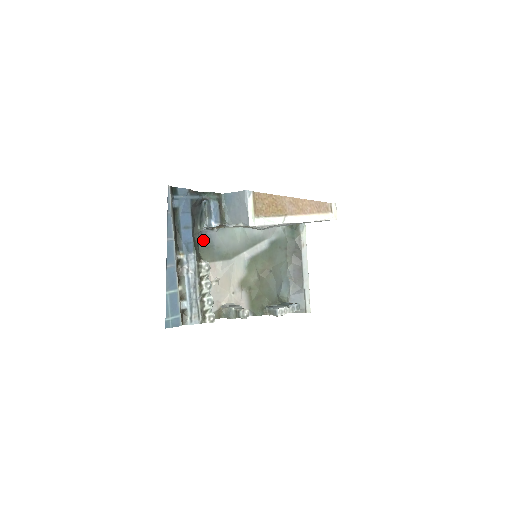
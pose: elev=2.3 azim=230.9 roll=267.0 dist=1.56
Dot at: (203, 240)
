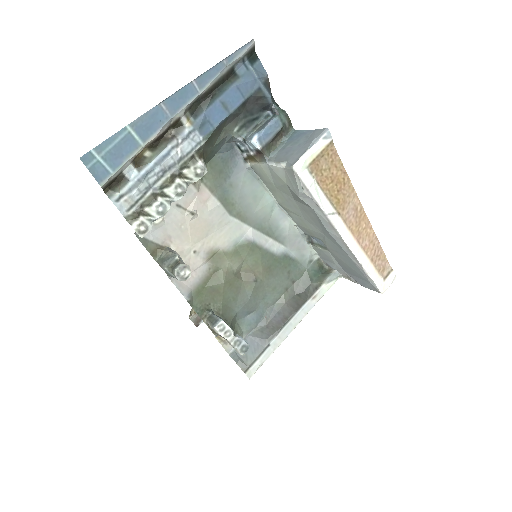
Dot at: (225, 156)
